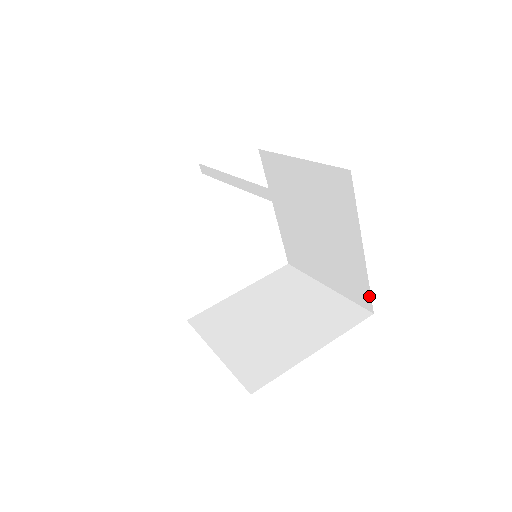
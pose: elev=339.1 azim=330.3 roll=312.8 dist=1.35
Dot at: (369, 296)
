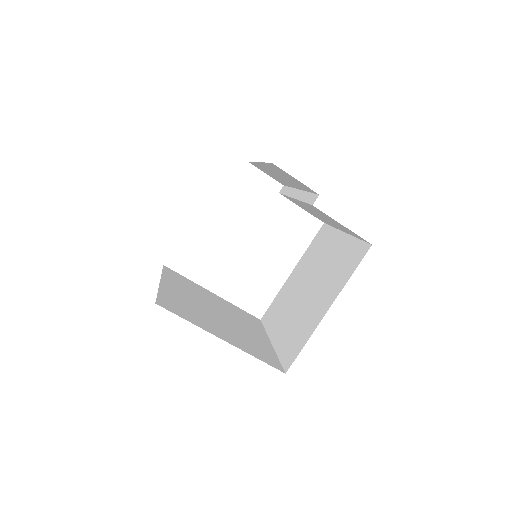
Dot at: (296, 355)
